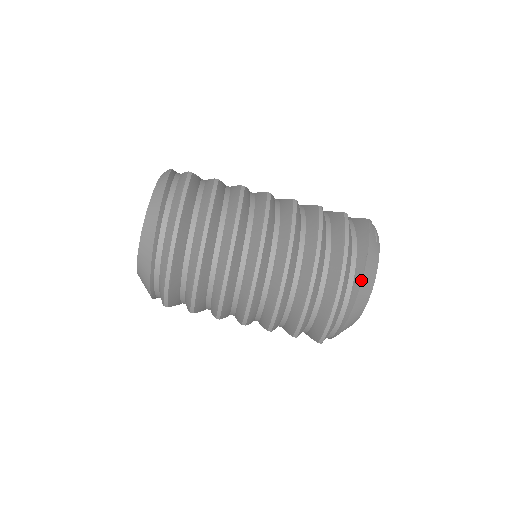
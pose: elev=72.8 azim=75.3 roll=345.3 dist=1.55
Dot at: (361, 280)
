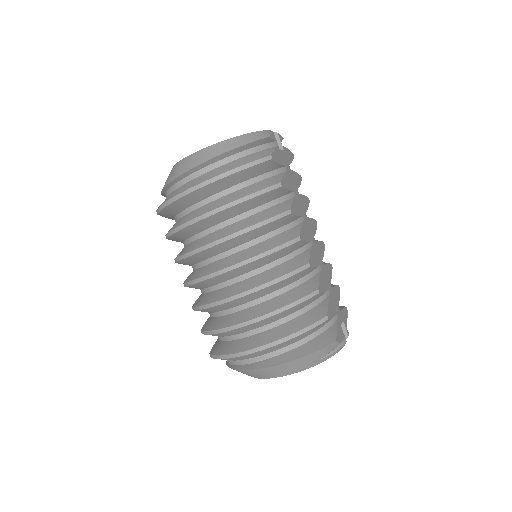
Dot at: (270, 366)
